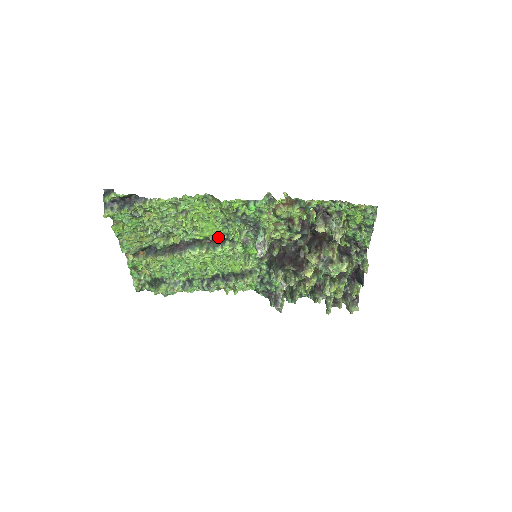
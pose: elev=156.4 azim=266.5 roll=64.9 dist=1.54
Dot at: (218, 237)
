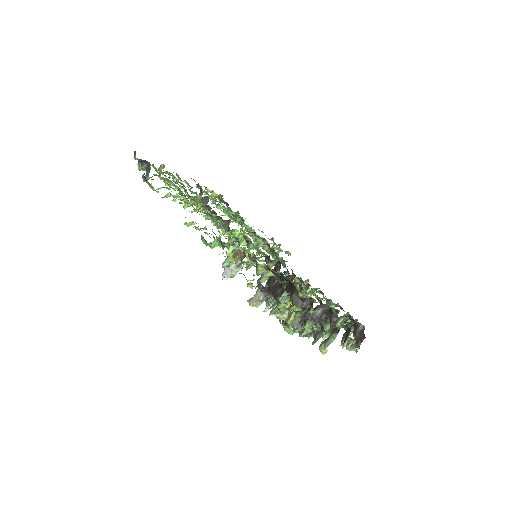
Dot at: occluded
